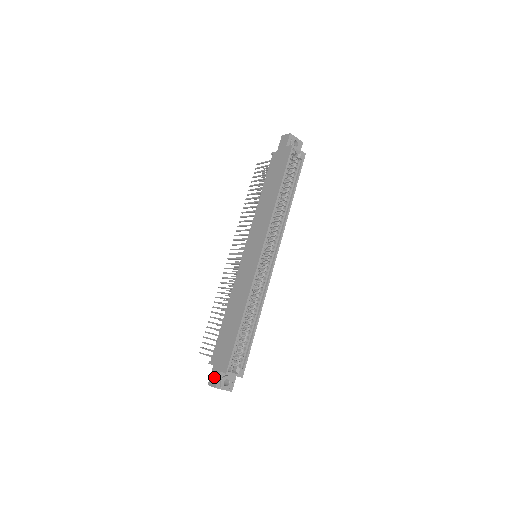
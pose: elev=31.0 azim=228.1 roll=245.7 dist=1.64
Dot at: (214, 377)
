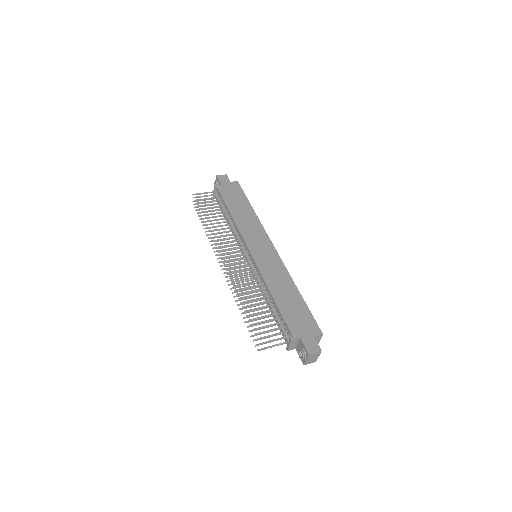
Dot at: (312, 344)
